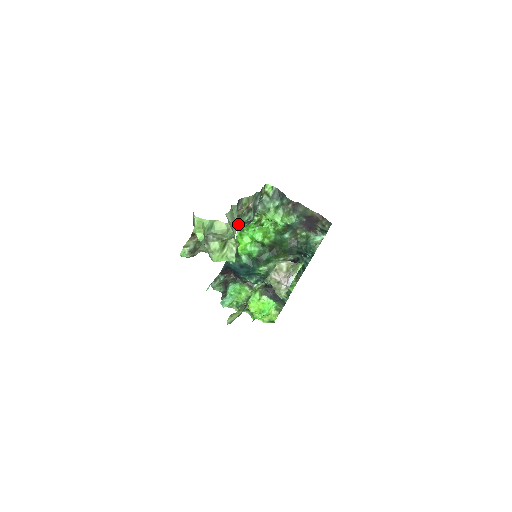
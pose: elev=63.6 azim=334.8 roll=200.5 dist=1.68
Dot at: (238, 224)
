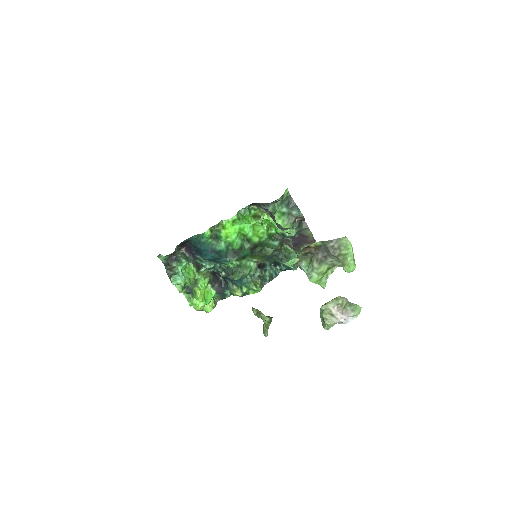
Dot at: (284, 229)
